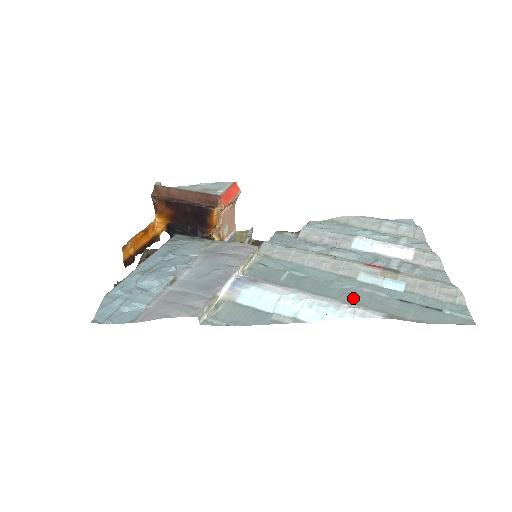
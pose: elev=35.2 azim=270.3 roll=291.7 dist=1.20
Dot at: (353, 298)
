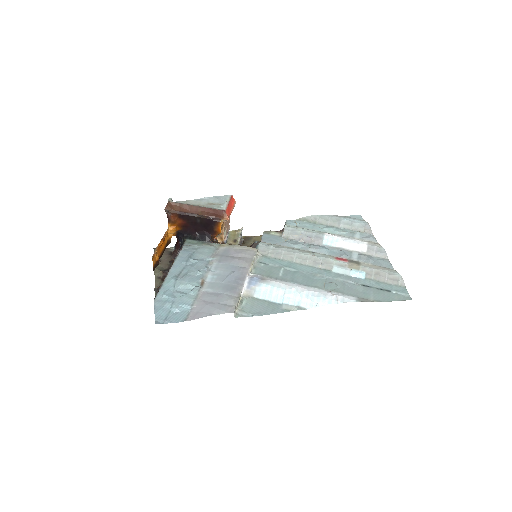
Dot at: (333, 287)
